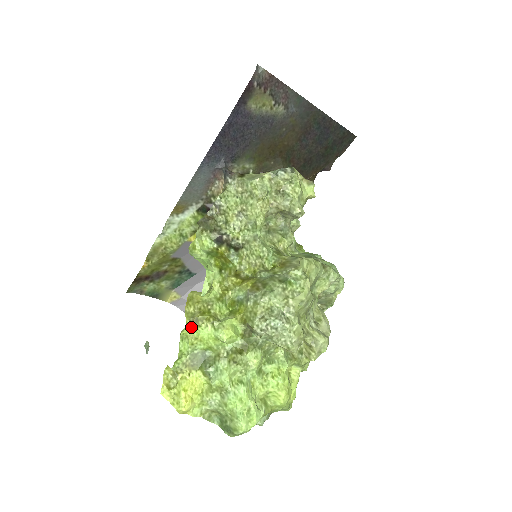
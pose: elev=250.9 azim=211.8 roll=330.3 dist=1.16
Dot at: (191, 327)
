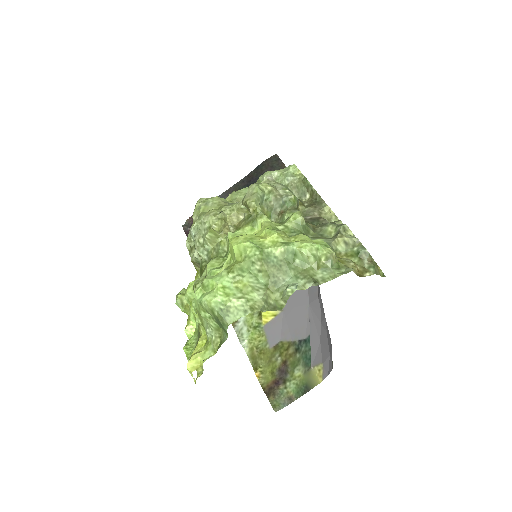
Dot at: (192, 327)
